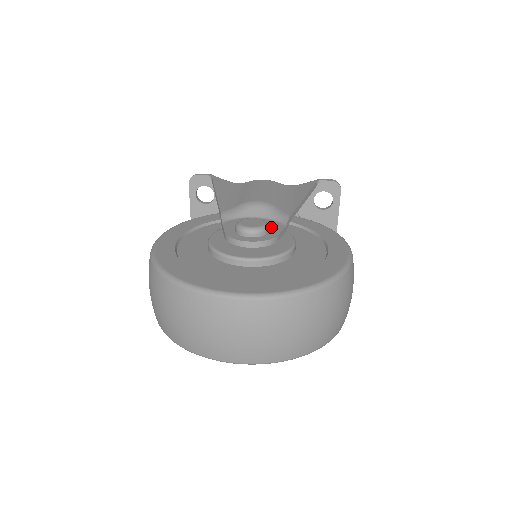
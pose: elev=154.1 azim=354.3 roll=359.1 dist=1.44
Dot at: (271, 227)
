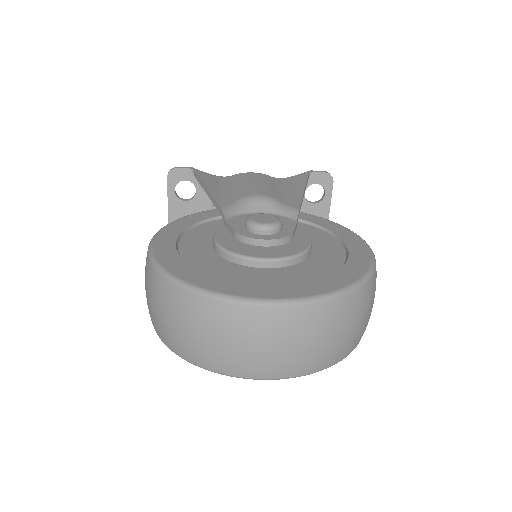
Dot at: (282, 223)
